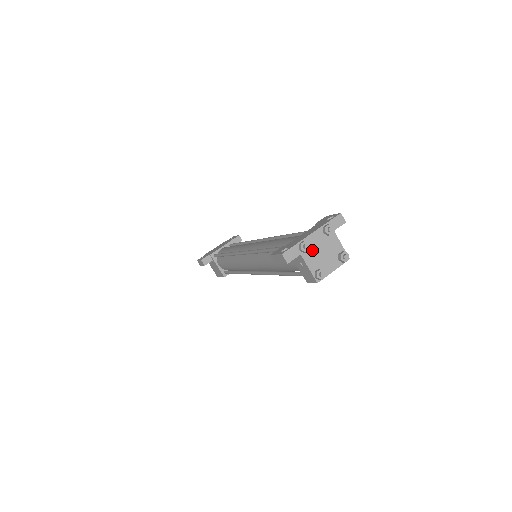
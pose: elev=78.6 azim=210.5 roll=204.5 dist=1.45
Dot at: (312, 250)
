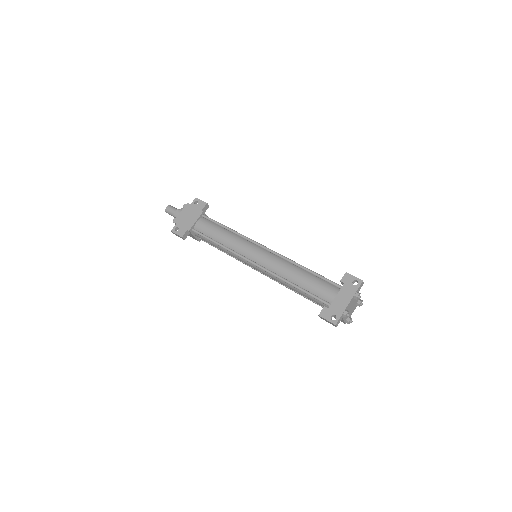
Dot at: occluded
